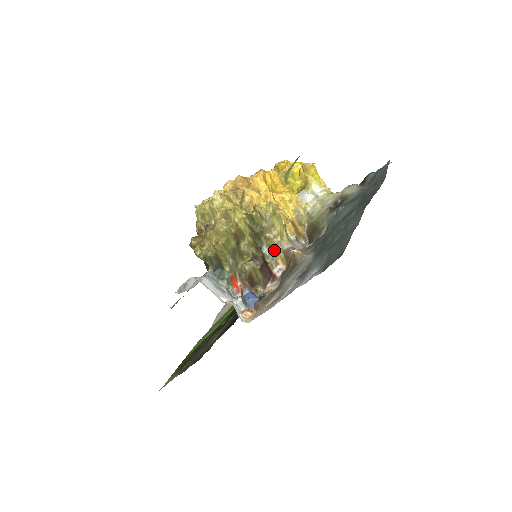
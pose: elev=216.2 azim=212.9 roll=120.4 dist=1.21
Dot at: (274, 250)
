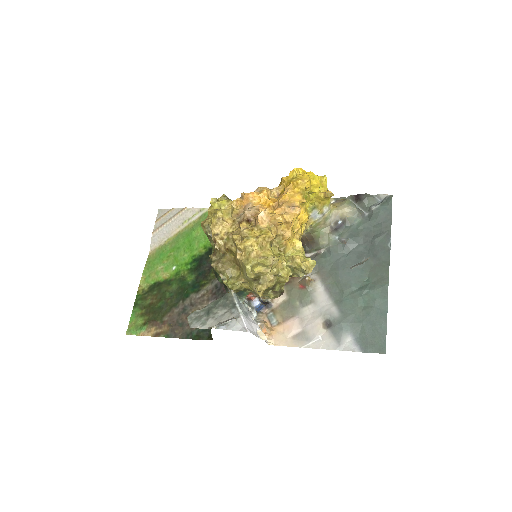
Dot at: occluded
